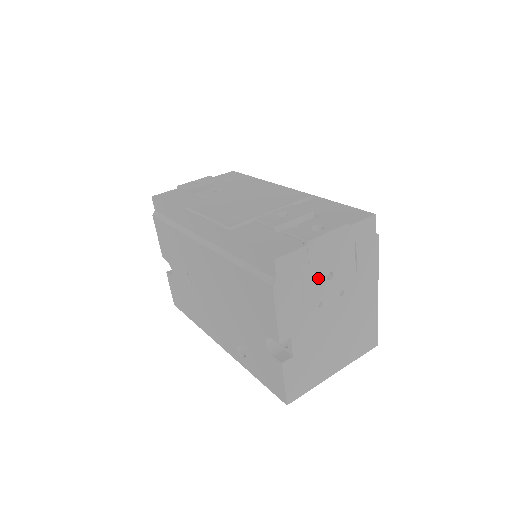
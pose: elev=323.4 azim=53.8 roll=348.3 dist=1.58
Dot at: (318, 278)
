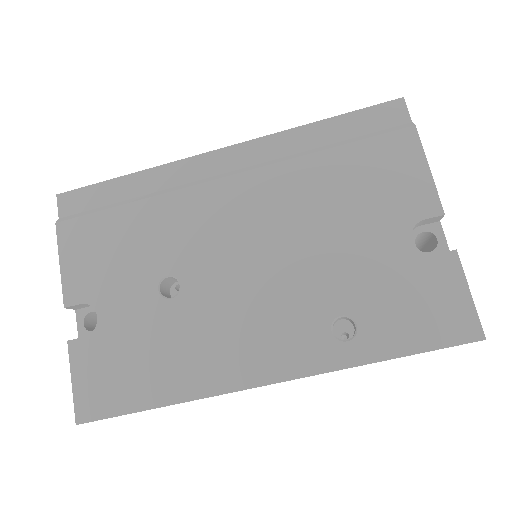
Dot at: occluded
